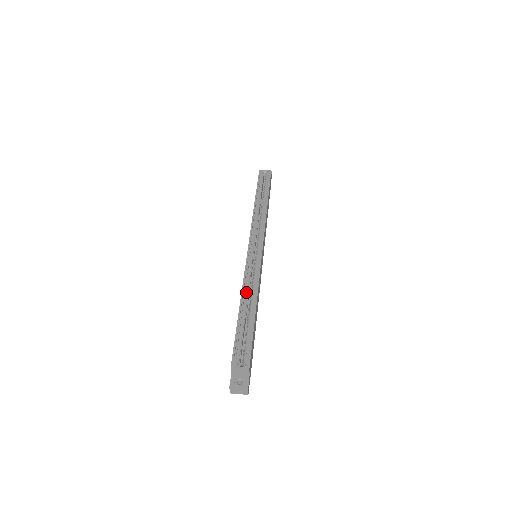
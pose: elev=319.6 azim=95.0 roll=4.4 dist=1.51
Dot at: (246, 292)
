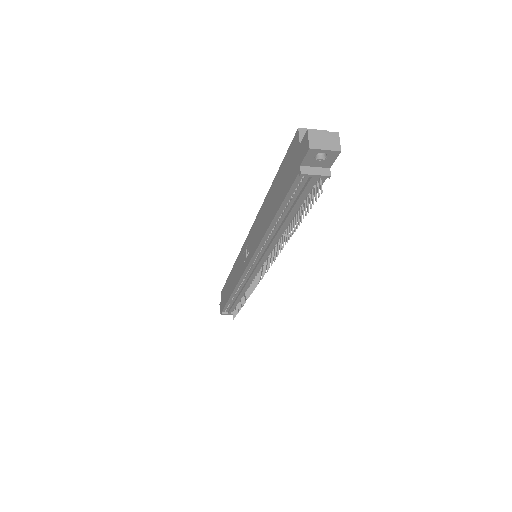
Dot at: occluded
